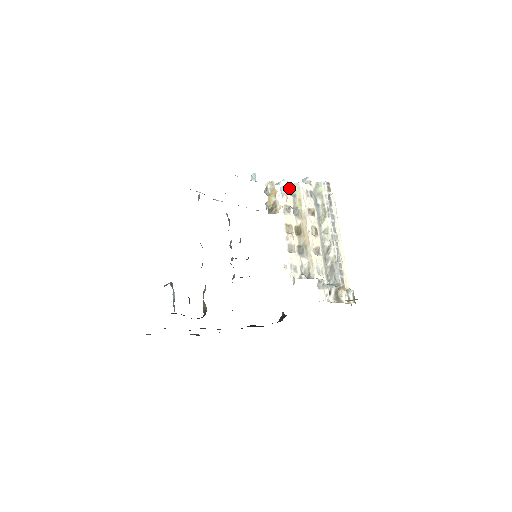
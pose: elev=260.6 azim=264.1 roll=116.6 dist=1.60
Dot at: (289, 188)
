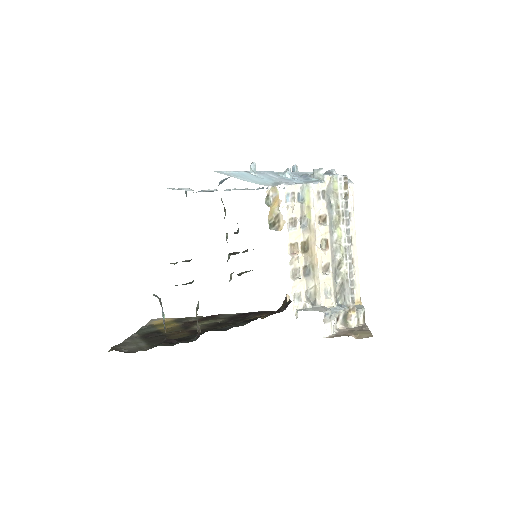
Dot at: (296, 192)
